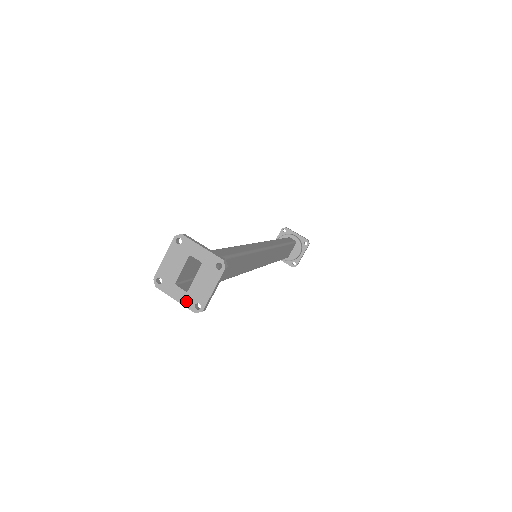
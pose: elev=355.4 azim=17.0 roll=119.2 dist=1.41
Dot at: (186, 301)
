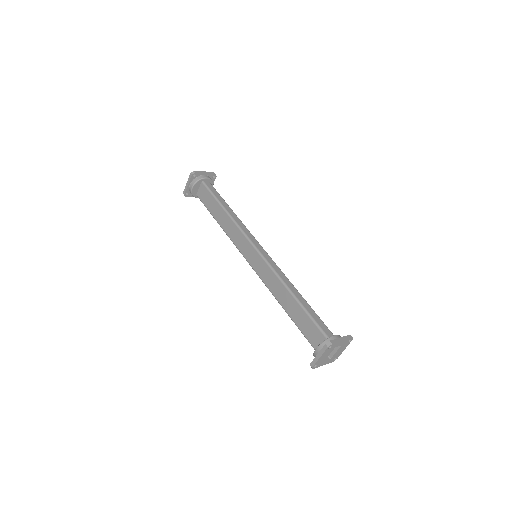
Dot at: (329, 362)
